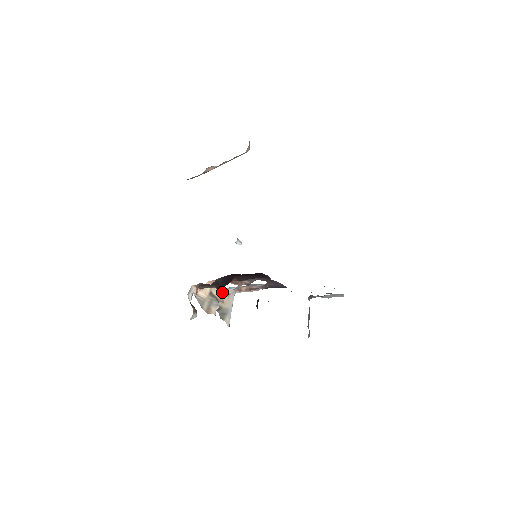
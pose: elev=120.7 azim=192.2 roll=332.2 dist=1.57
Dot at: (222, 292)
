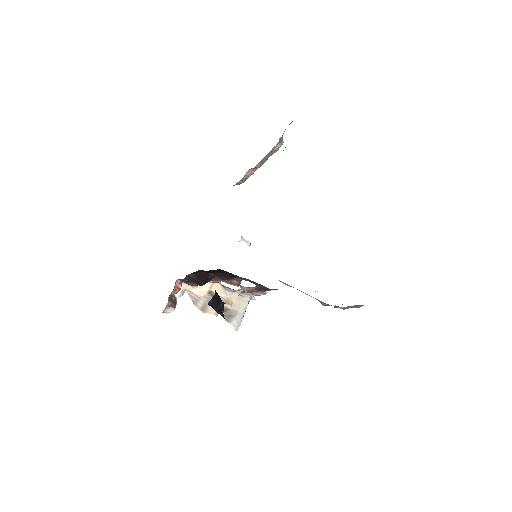
Dot at: (230, 293)
